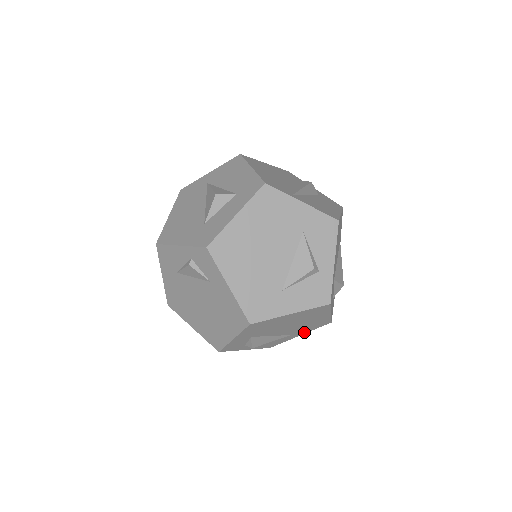
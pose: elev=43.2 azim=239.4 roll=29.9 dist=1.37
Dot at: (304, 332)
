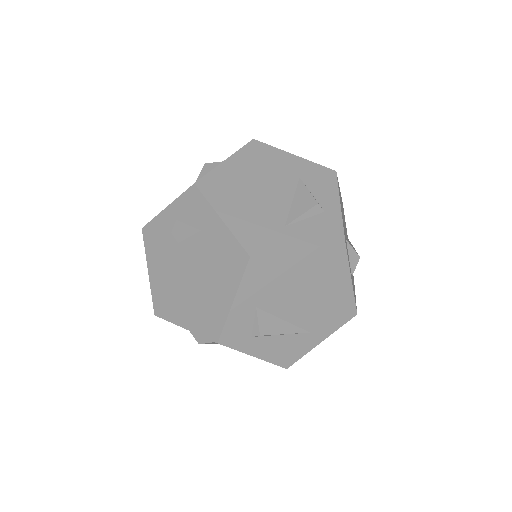
Dot at: (326, 332)
